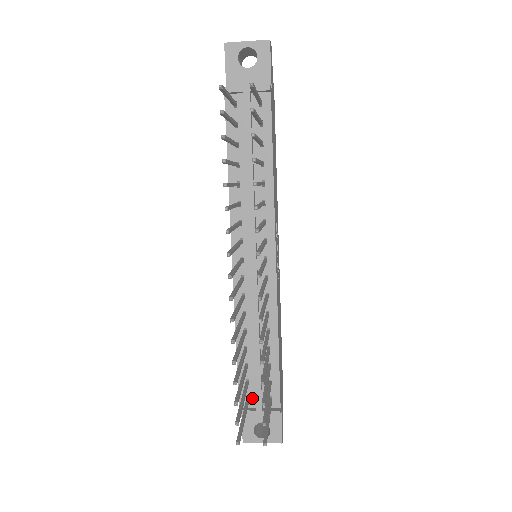
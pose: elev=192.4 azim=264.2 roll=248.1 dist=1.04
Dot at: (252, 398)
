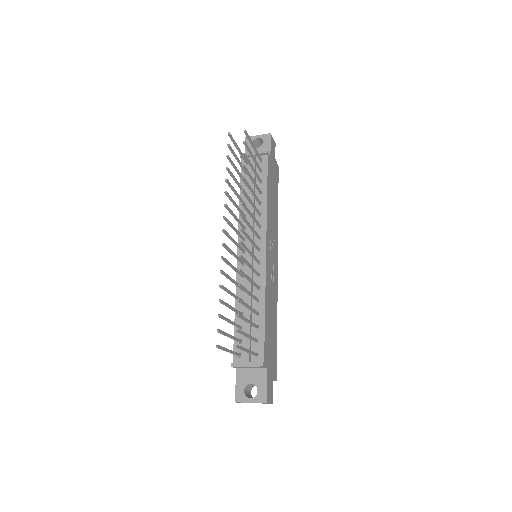
Dot at: (243, 355)
